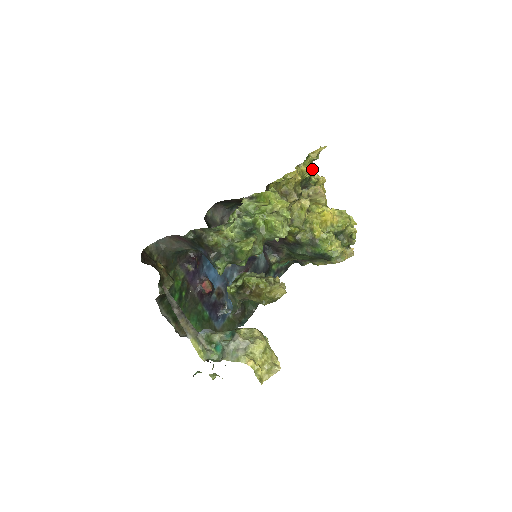
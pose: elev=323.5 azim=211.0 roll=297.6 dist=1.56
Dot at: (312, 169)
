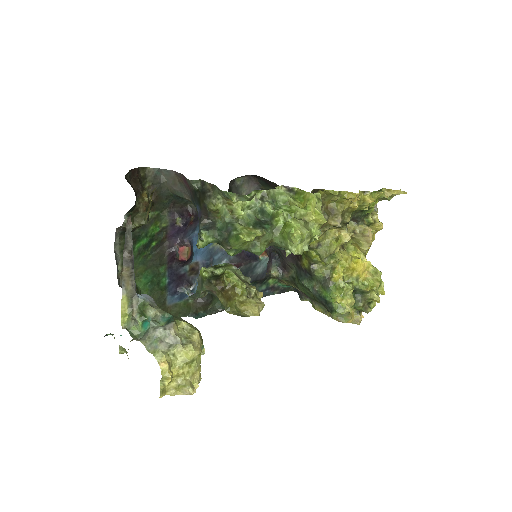
Dot at: (376, 207)
